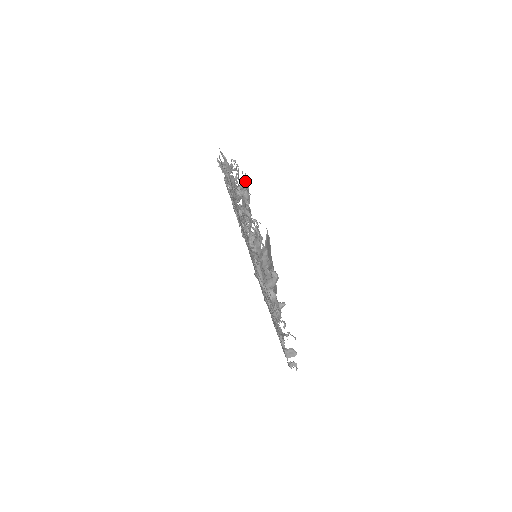
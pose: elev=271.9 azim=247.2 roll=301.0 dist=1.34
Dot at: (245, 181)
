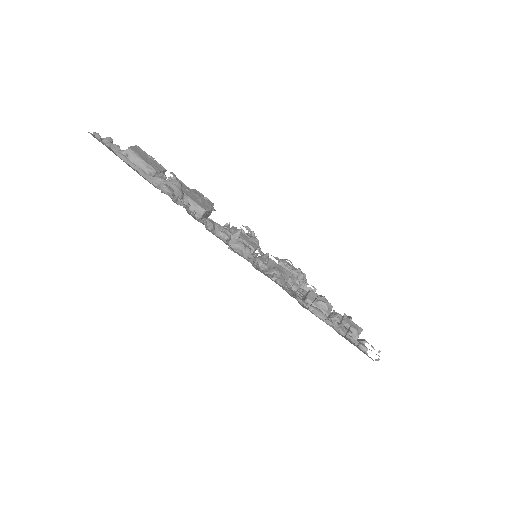
Dot at: (193, 190)
